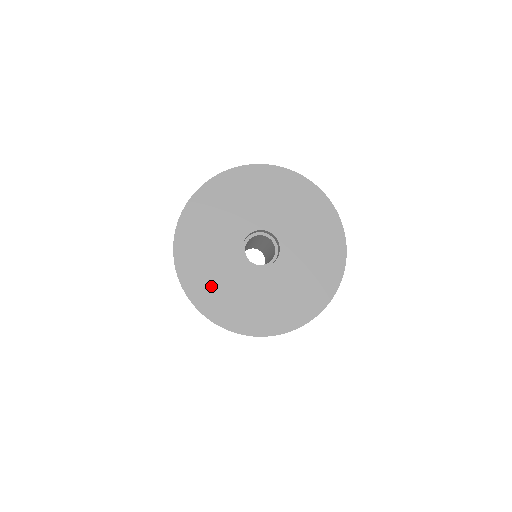
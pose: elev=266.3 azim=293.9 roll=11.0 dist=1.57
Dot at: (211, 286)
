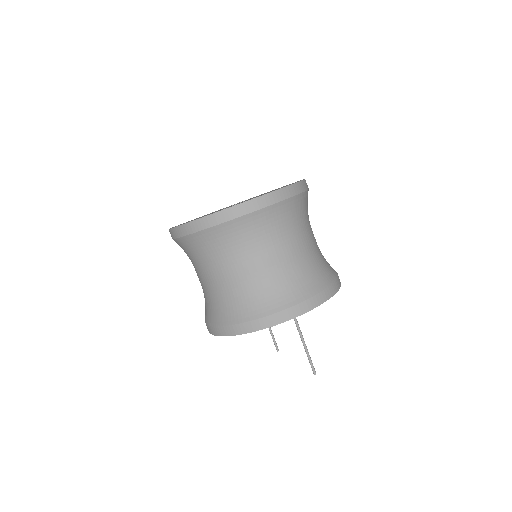
Dot at: occluded
